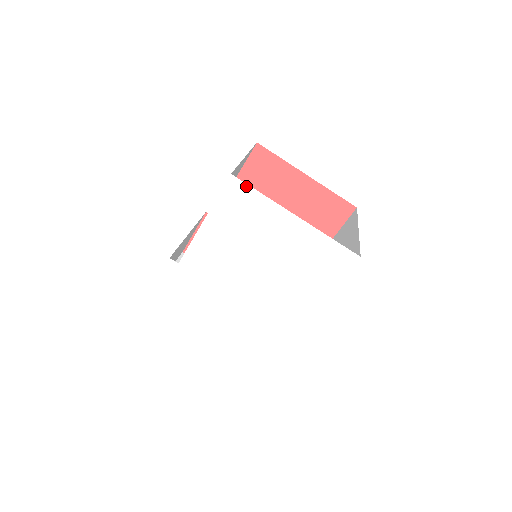
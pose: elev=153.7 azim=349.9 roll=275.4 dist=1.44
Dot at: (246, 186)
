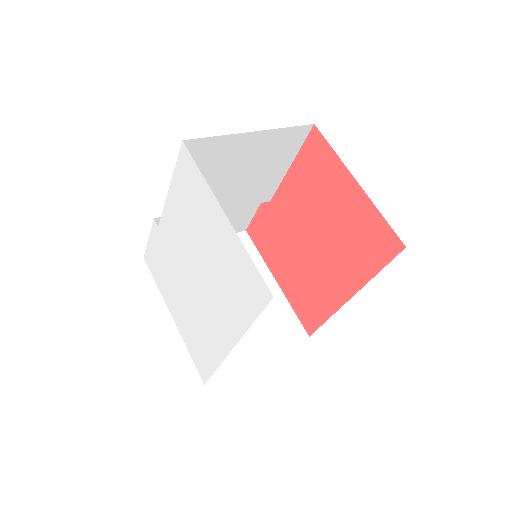
Dot at: (191, 159)
